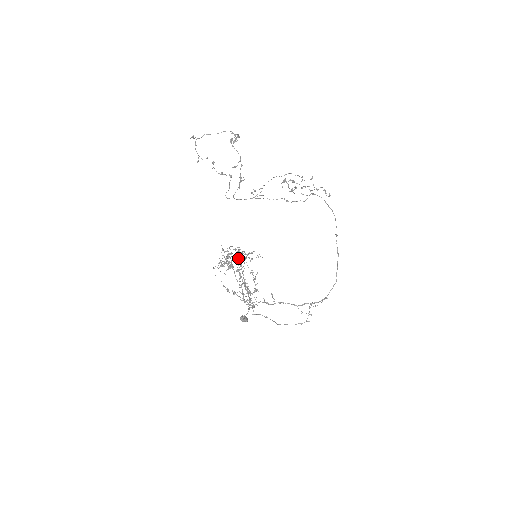
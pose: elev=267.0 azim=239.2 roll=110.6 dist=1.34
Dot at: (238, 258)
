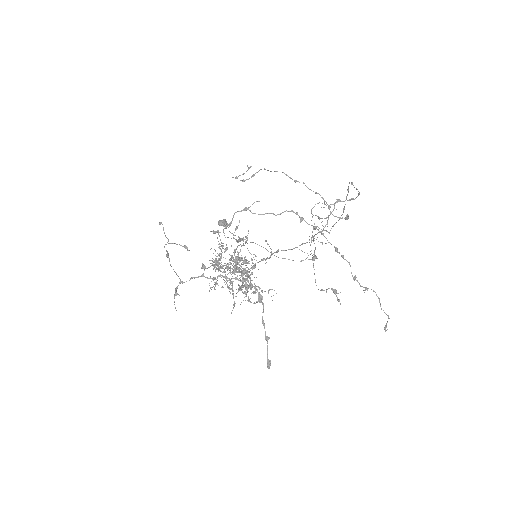
Dot at: (243, 292)
